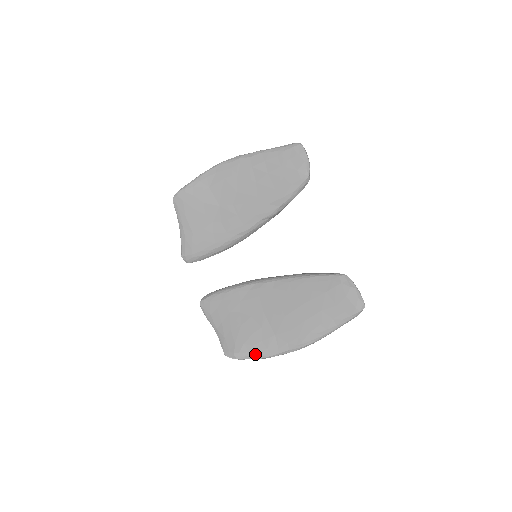
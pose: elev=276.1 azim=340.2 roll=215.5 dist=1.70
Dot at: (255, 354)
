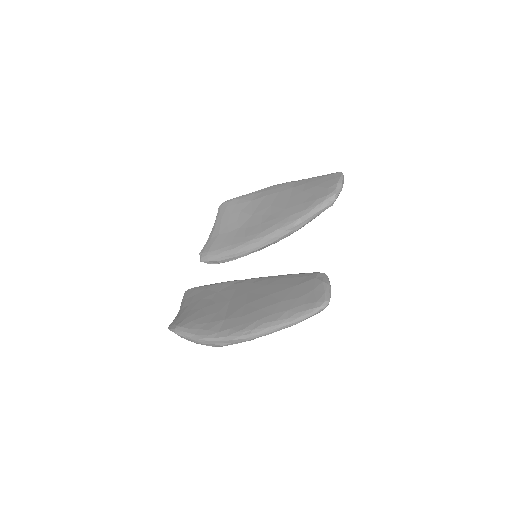
Dot at: (194, 332)
